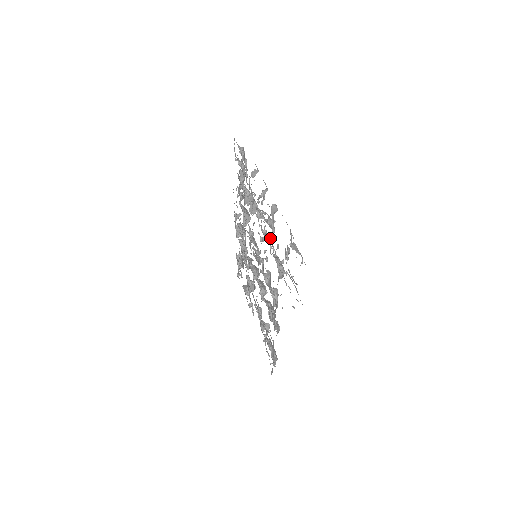
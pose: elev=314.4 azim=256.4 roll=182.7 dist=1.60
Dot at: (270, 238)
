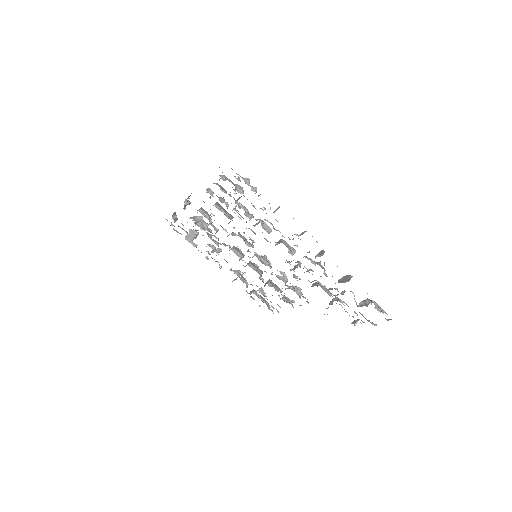
Dot at: occluded
